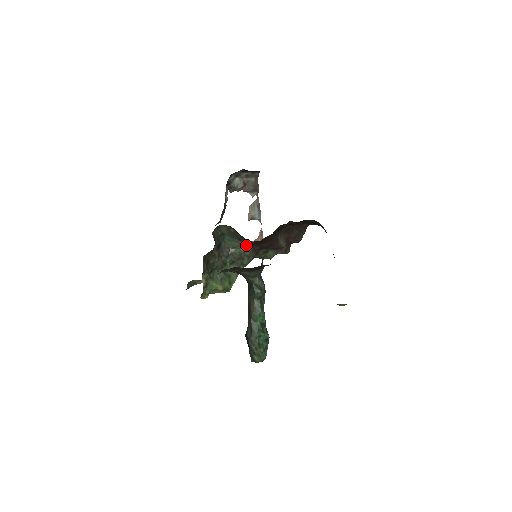
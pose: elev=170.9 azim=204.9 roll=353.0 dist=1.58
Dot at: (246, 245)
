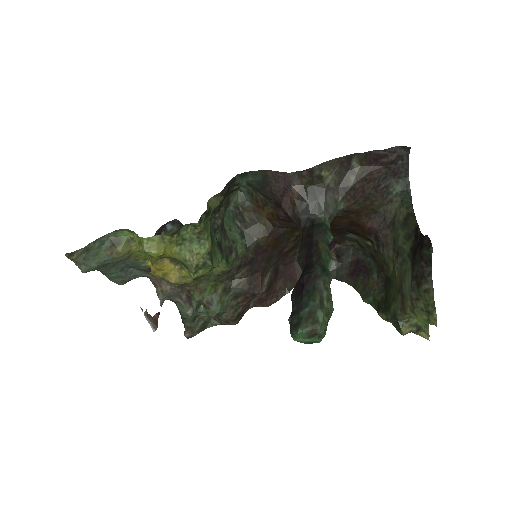
Dot at: (245, 239)
